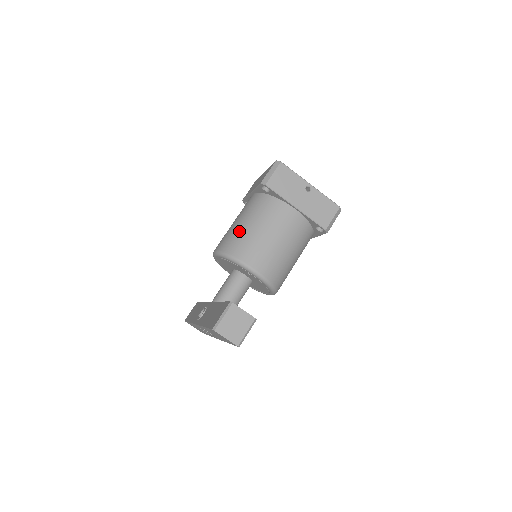
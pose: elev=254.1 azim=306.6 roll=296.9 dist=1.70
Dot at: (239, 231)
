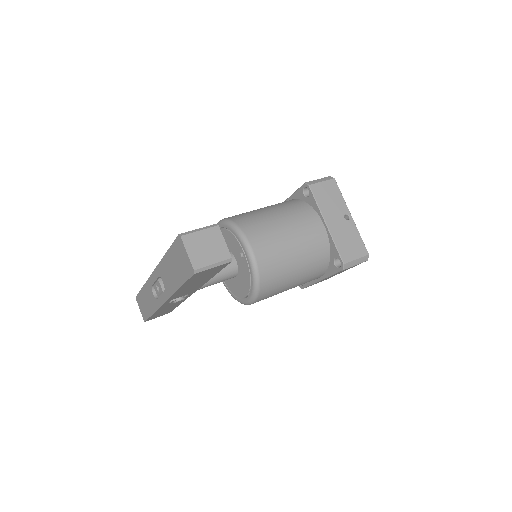
Dot at: (257, 212)
